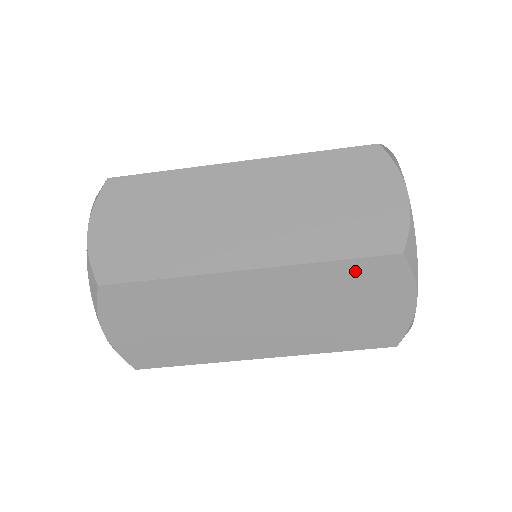
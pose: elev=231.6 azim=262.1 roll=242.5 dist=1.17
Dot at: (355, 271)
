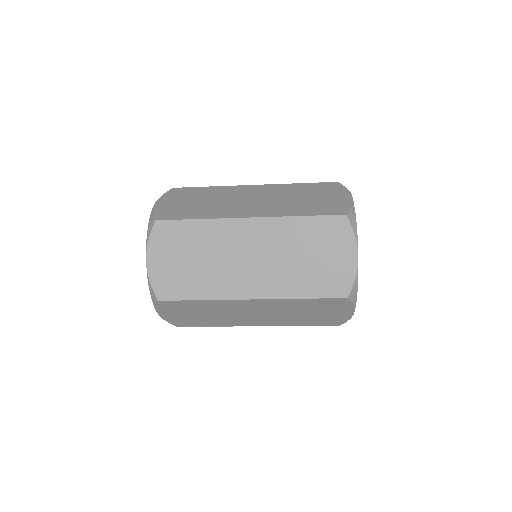
Dot at: occluded
